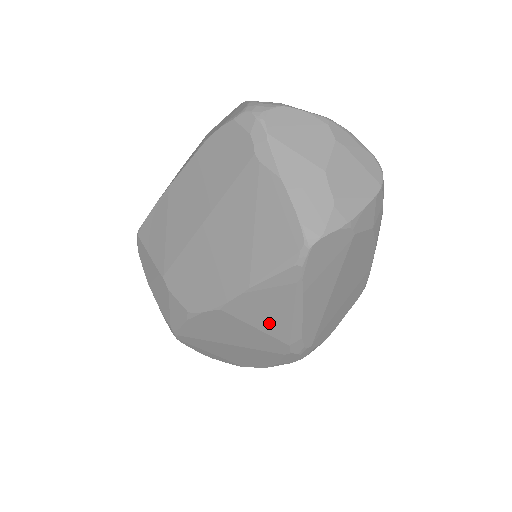
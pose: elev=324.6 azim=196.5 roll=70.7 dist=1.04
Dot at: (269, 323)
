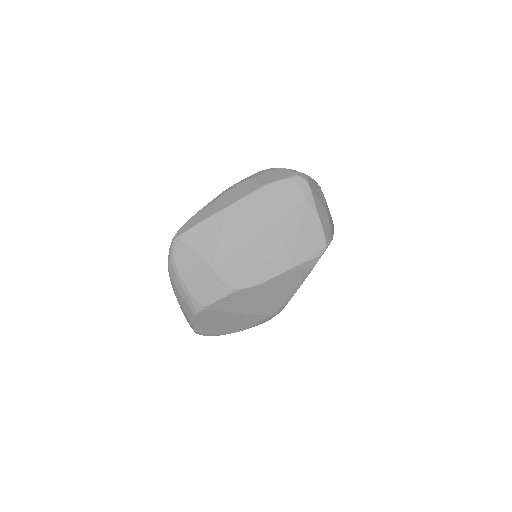
Dot at: (280, 293)
